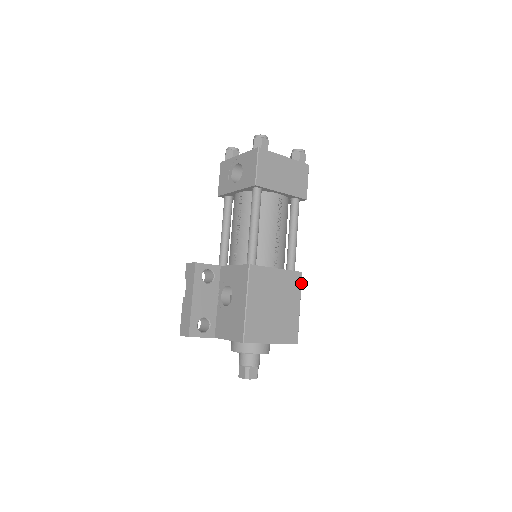
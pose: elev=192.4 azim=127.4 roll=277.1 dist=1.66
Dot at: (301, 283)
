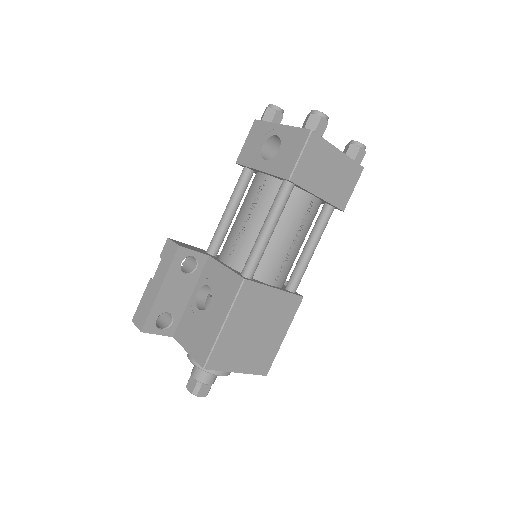
Dot at: (297, 309)
